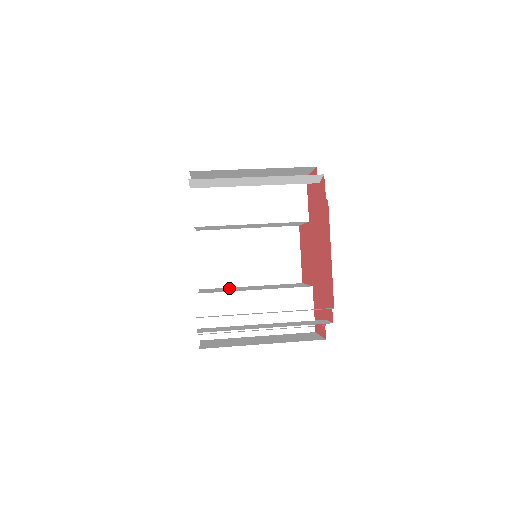
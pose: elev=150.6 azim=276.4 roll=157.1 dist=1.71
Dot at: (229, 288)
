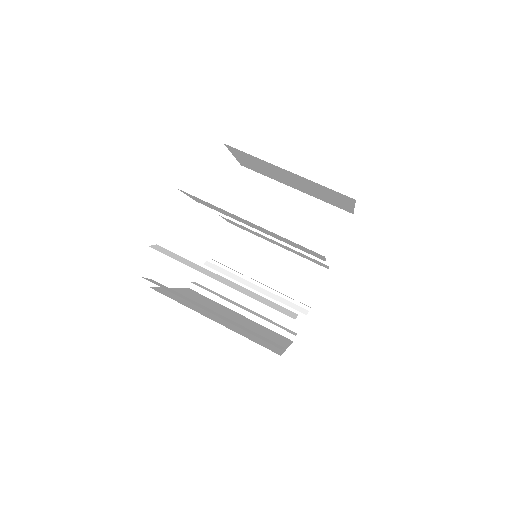
Dot at: (265, 190)
